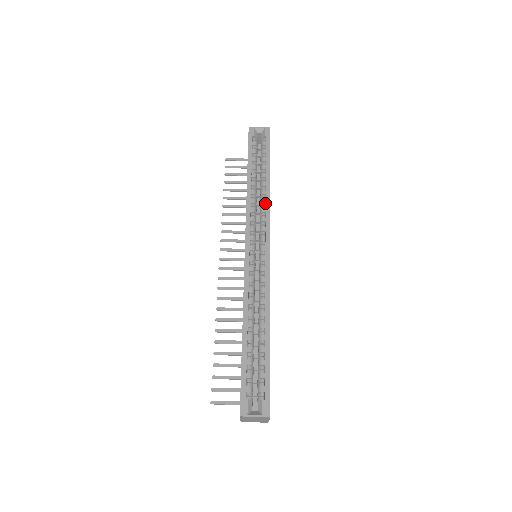
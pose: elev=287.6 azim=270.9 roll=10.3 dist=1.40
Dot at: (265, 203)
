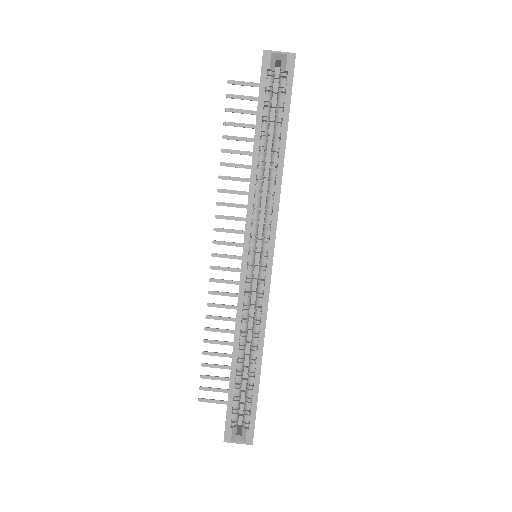
Dot at: (274, 191)
